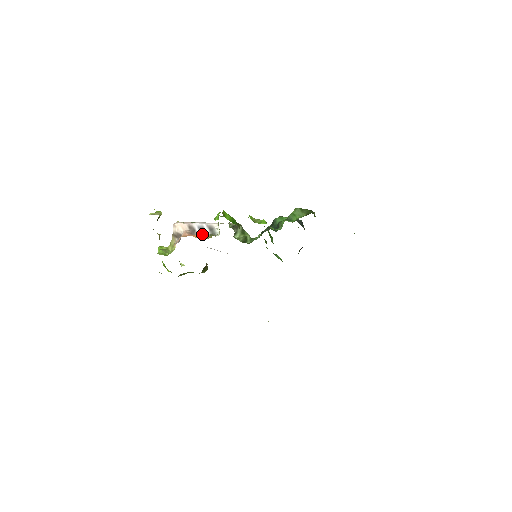
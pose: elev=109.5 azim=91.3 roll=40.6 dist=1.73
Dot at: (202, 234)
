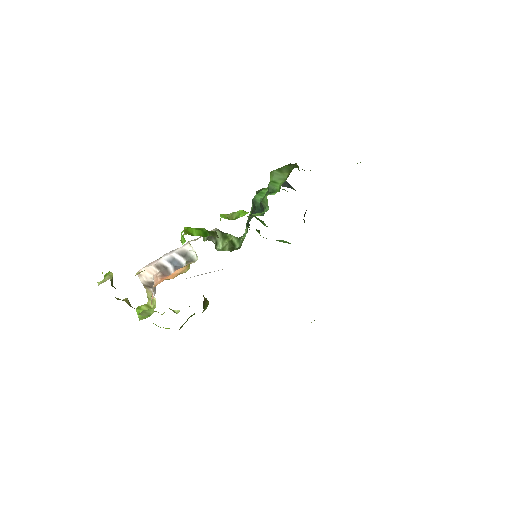
Dot at: (177, 268)
